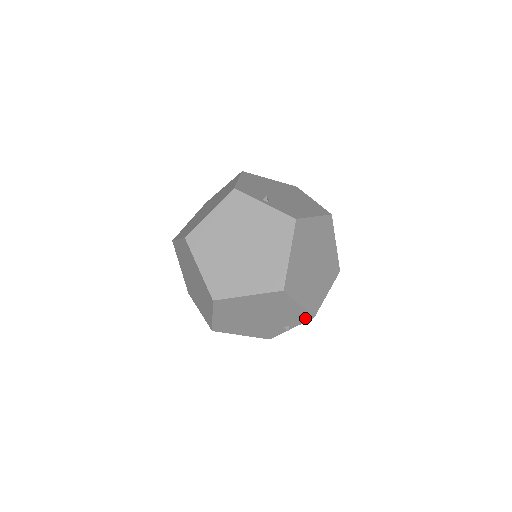
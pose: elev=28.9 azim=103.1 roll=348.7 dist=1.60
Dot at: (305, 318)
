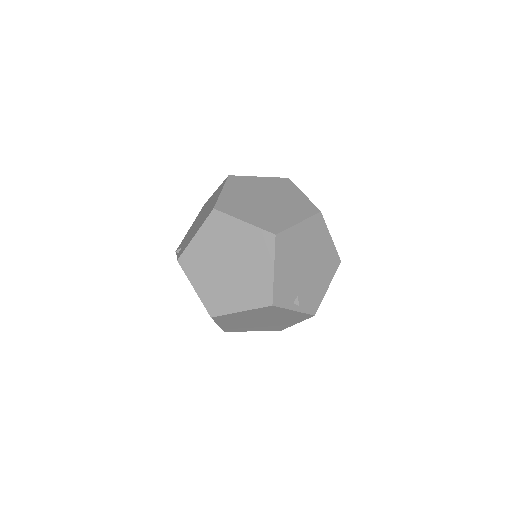
Dot at: occluded
